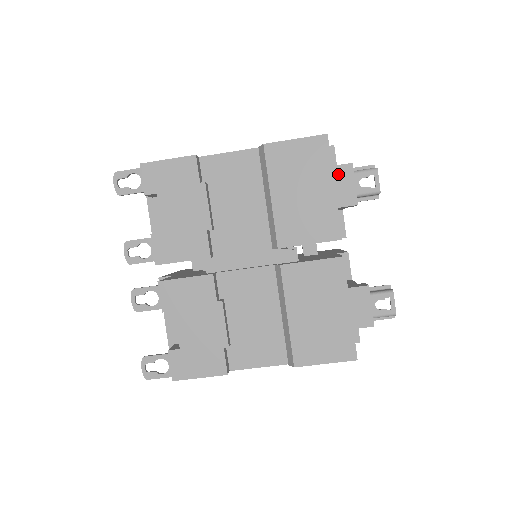
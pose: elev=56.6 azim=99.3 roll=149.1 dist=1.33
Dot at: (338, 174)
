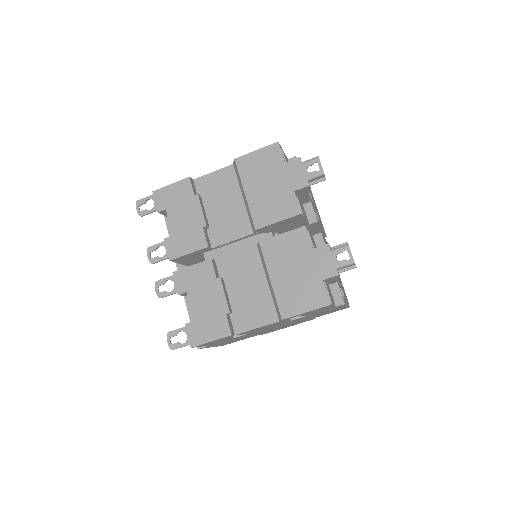
Dot at: (290, 167)
